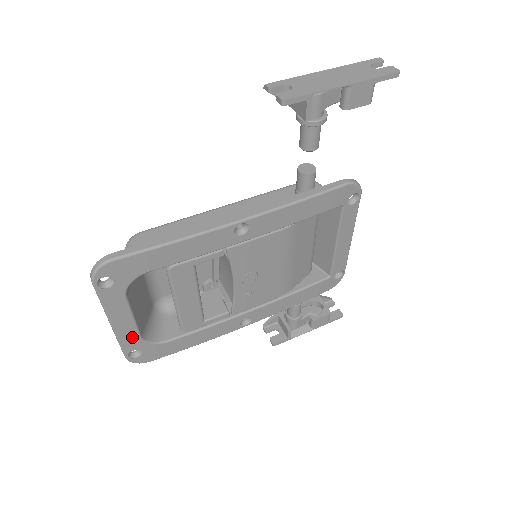
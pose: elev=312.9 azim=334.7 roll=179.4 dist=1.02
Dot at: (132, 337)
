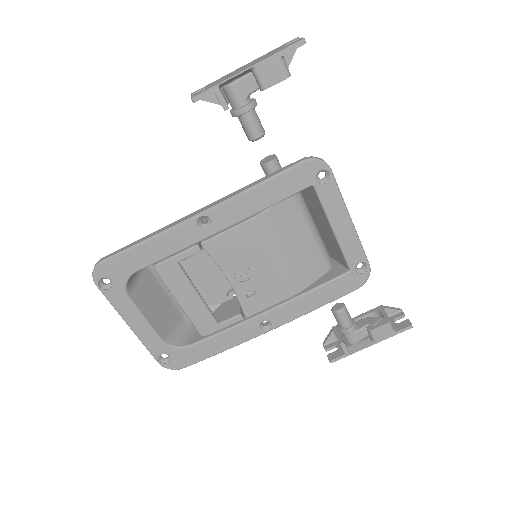
Dot at: (153, 340)
